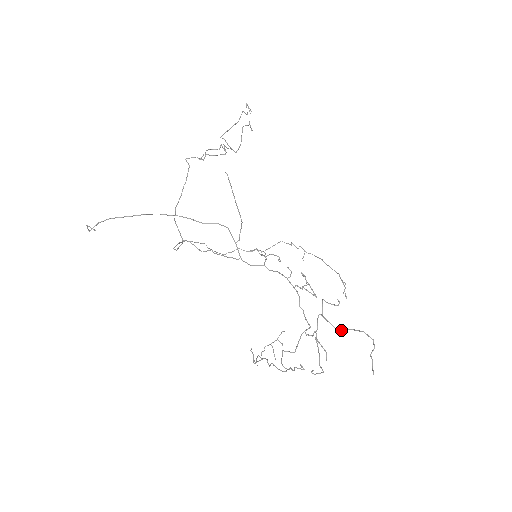
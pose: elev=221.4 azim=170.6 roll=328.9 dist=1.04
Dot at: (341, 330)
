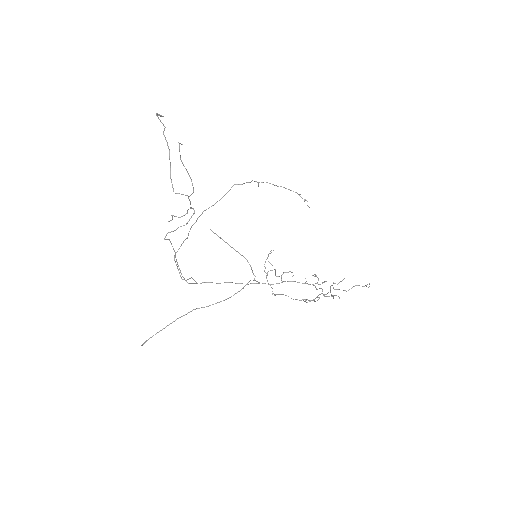
Dot at: occluded
